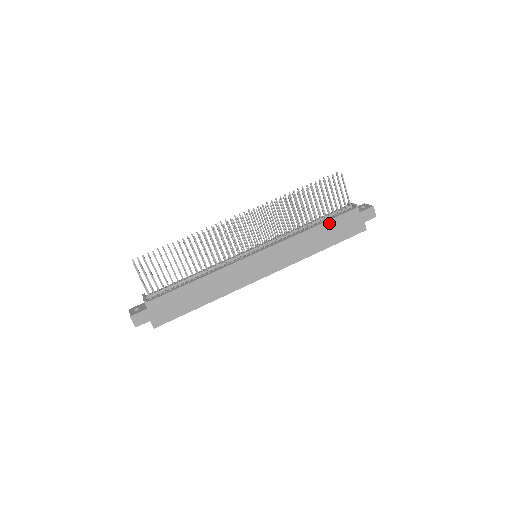
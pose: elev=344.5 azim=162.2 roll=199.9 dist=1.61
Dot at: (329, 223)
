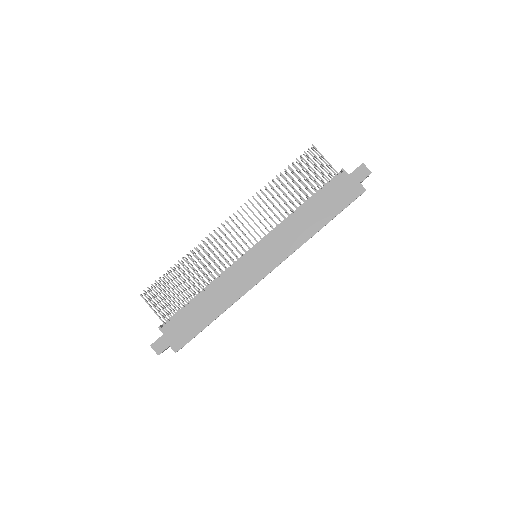
Dot at: (318, 197)
